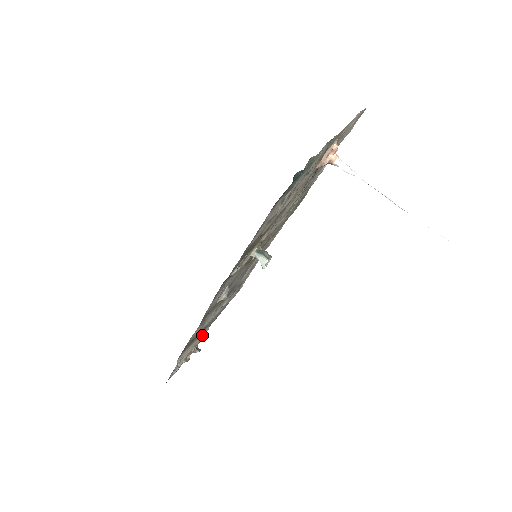
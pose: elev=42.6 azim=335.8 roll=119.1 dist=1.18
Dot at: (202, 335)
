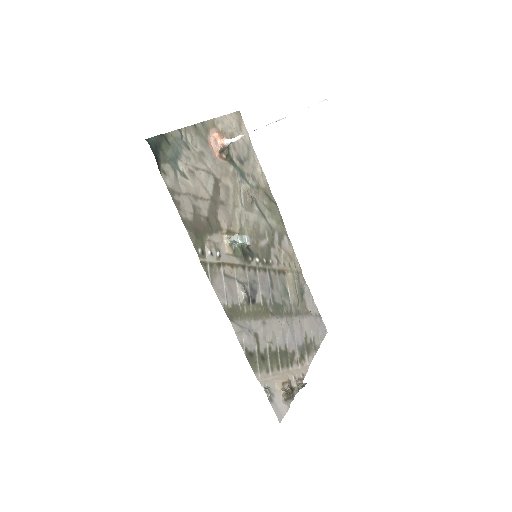
Dot at: (299, 371)
